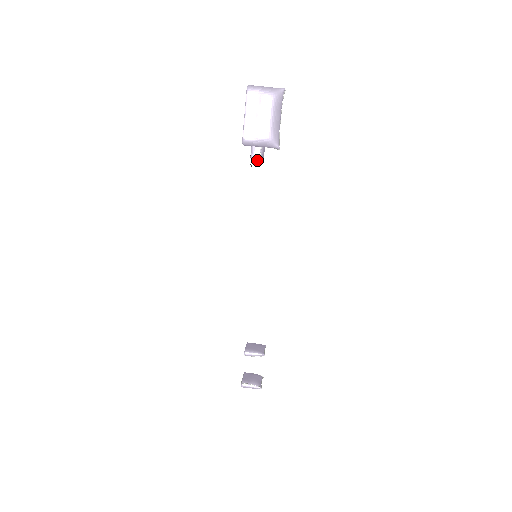
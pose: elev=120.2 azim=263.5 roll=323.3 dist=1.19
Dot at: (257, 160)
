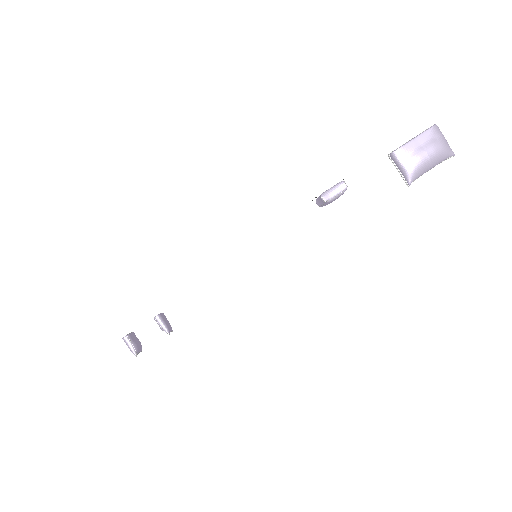
Dot at: (325, 200)
